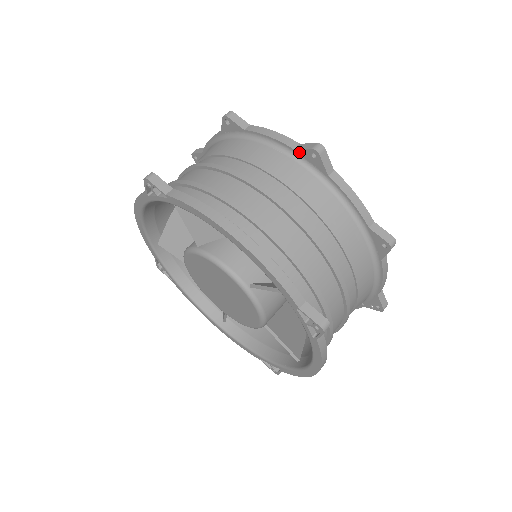
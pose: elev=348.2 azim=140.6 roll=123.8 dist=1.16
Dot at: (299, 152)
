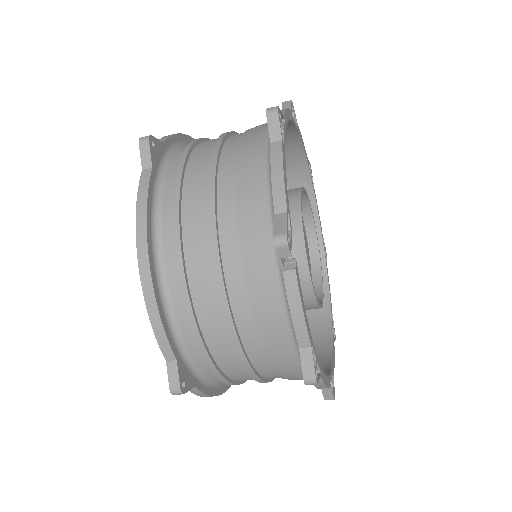
Dot at: occluded
